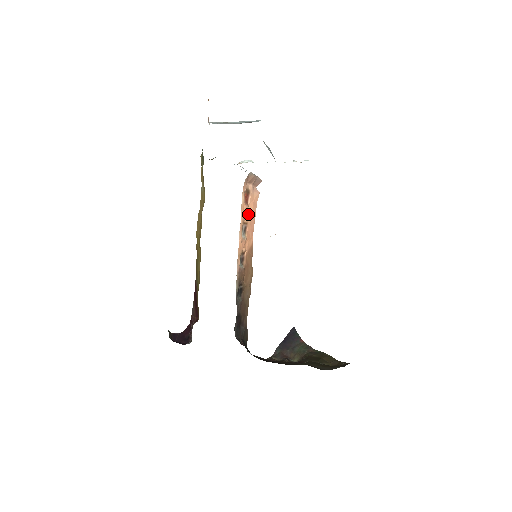
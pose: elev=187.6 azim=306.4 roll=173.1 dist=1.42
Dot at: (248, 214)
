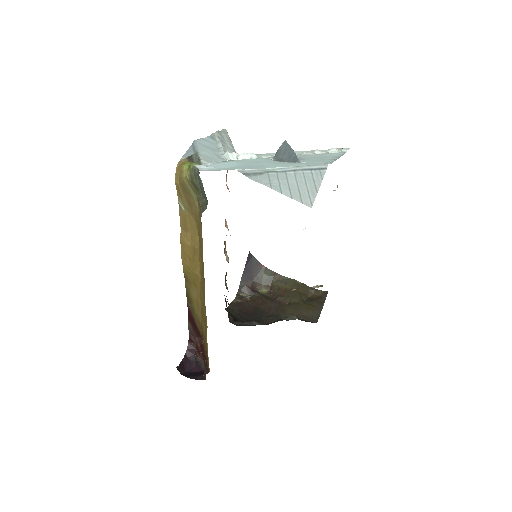
Dot at: occluded
